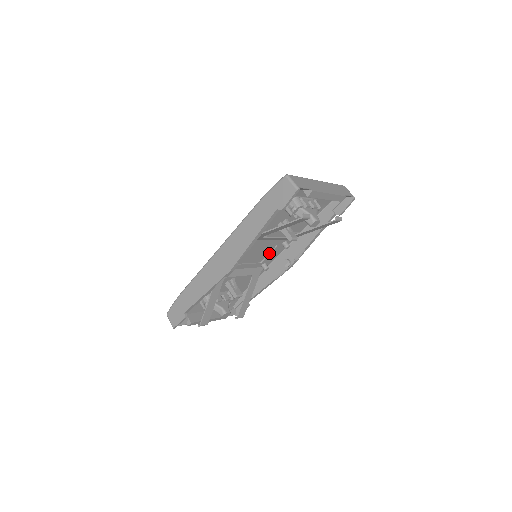
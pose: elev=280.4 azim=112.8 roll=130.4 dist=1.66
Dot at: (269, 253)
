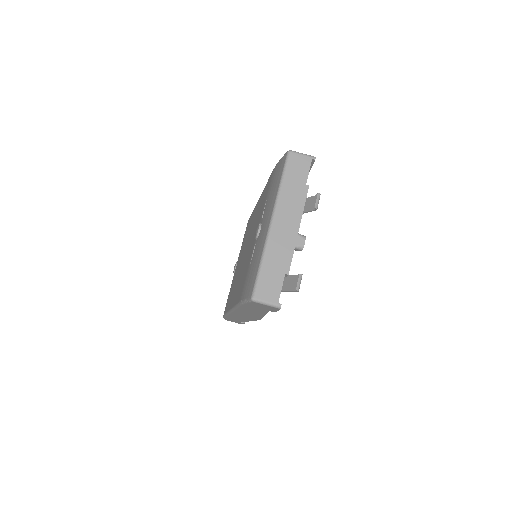
Dot at: occluded
